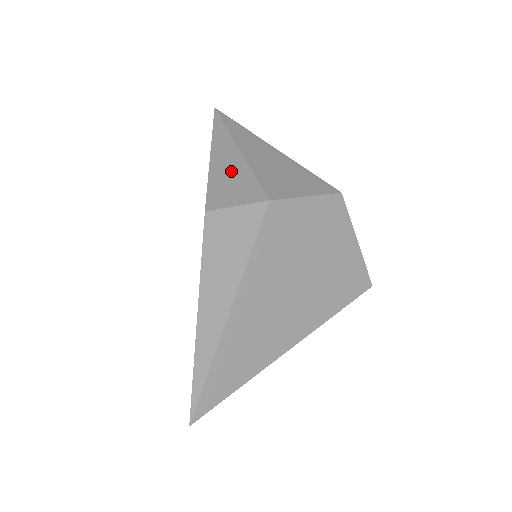
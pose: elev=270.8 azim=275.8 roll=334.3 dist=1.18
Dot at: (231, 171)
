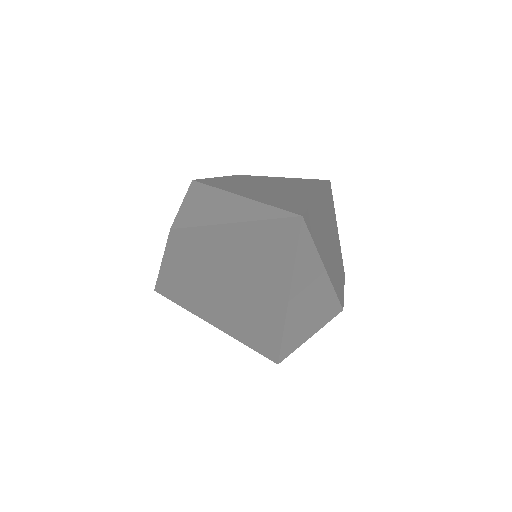
Dot at: occluded
